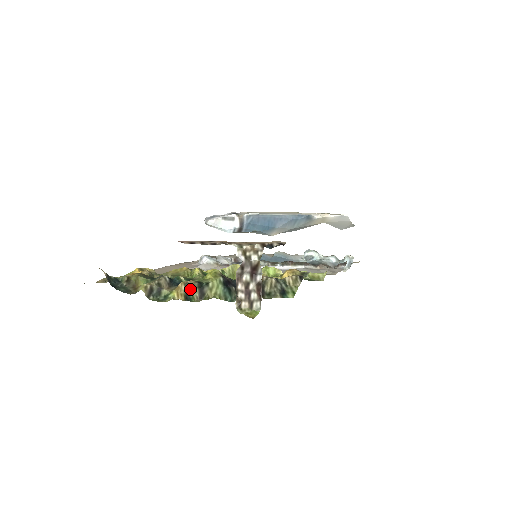
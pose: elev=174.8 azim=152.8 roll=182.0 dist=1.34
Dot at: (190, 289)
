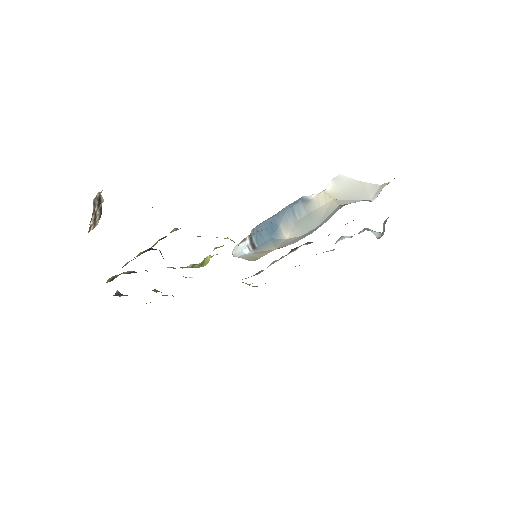
Dot at: (126, 264)
